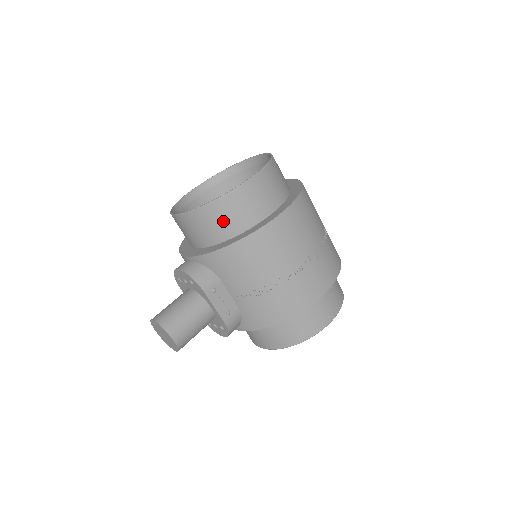
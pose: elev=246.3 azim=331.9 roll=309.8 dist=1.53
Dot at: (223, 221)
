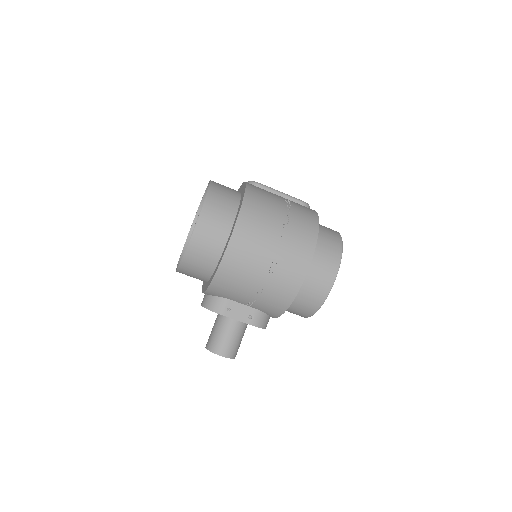
Dot at: (199, 265)
